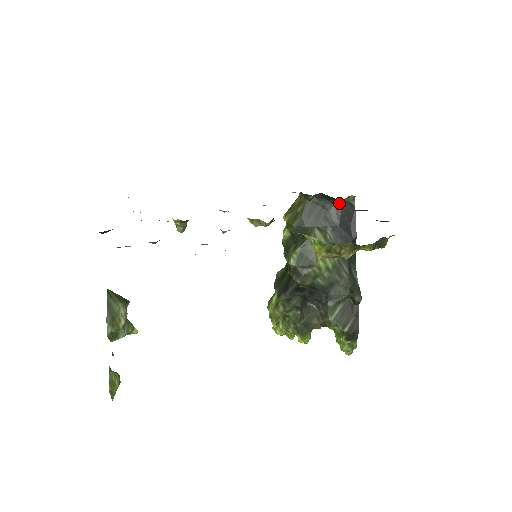
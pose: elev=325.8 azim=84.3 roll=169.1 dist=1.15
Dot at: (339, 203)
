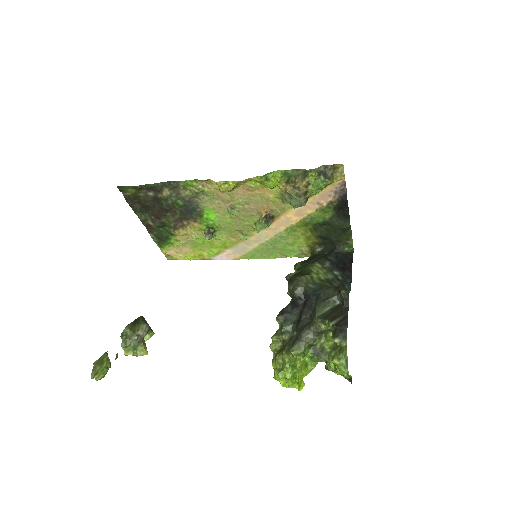
Dot at: (339, 251)
